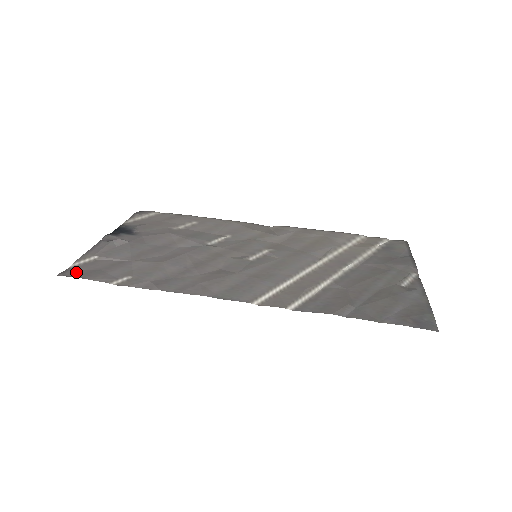
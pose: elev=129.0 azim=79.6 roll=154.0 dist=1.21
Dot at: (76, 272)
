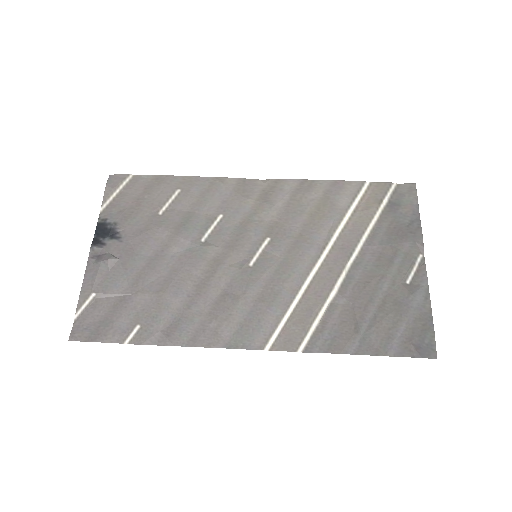
Dot at: (84, 330)
